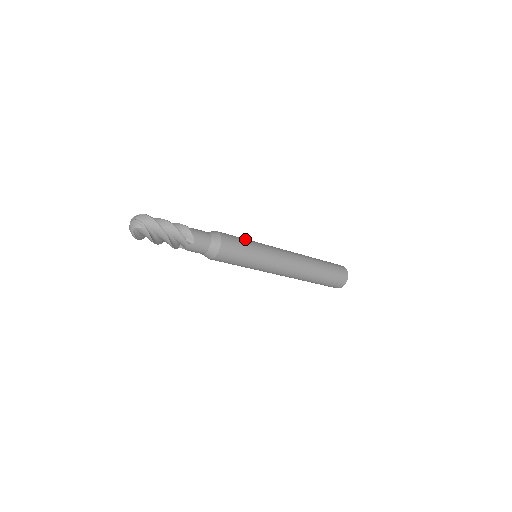
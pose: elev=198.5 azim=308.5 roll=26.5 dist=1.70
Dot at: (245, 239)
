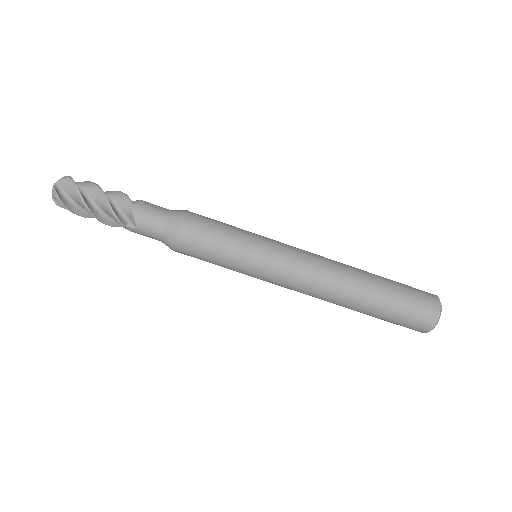
Dot at: occluded
